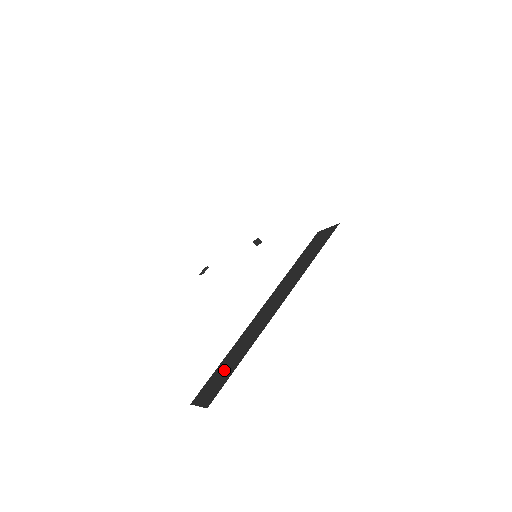
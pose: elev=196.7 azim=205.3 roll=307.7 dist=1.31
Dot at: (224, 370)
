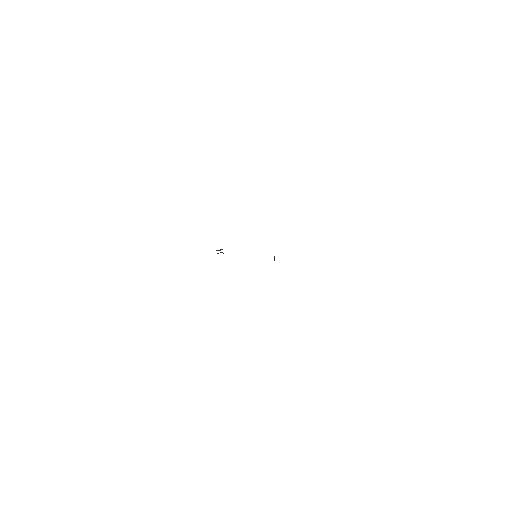
Dot at: occluded
